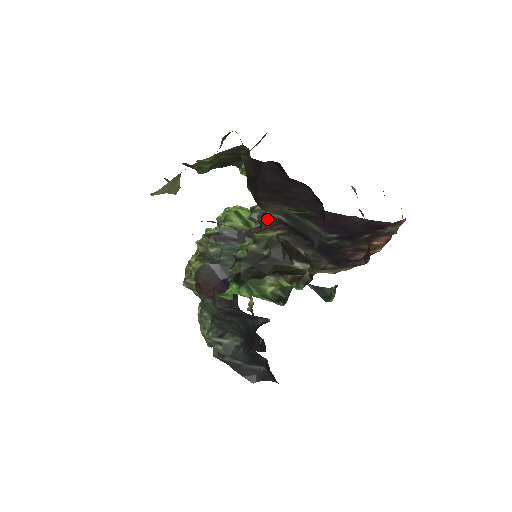
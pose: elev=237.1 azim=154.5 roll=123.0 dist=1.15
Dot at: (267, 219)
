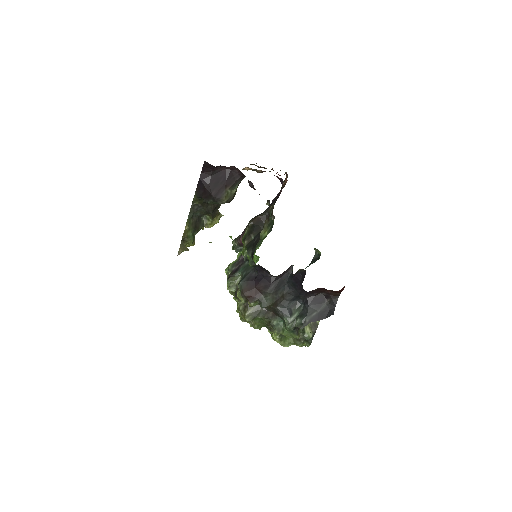
Dot at: (241, 237)
